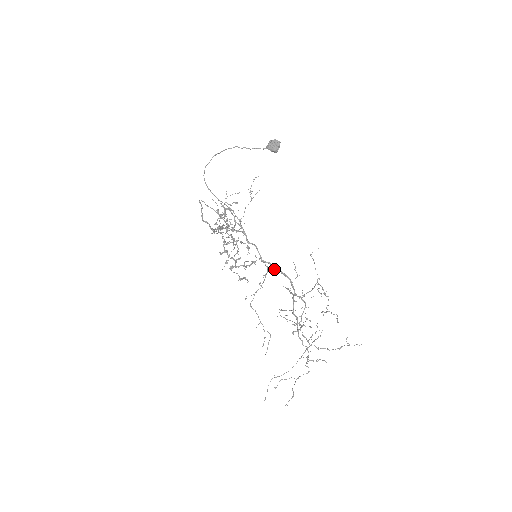
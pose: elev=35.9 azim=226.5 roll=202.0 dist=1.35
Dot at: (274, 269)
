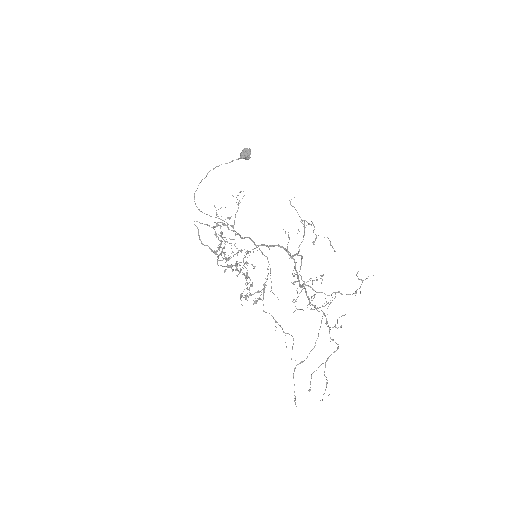
Dot at: (269, 248)
